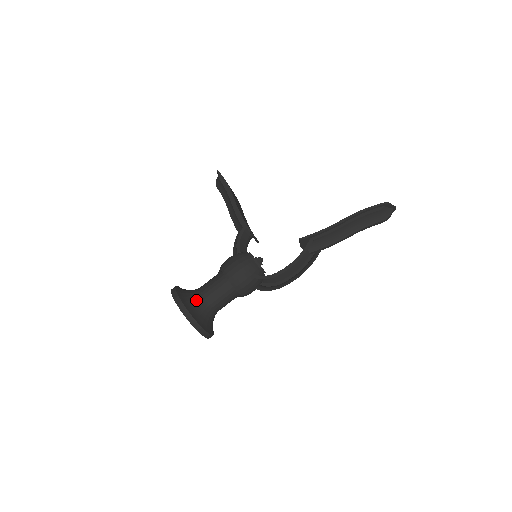
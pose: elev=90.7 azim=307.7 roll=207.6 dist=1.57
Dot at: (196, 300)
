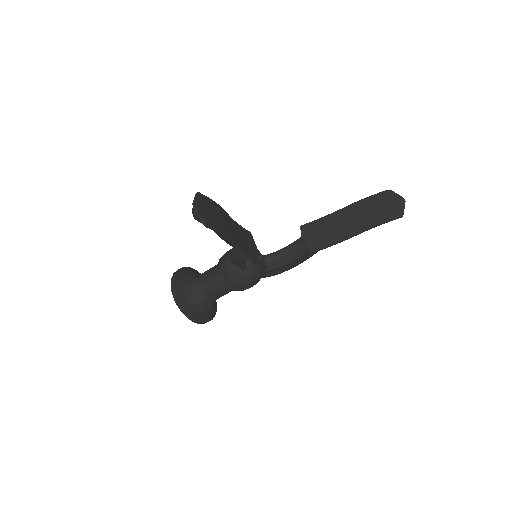
Dot at: (209, 306)
